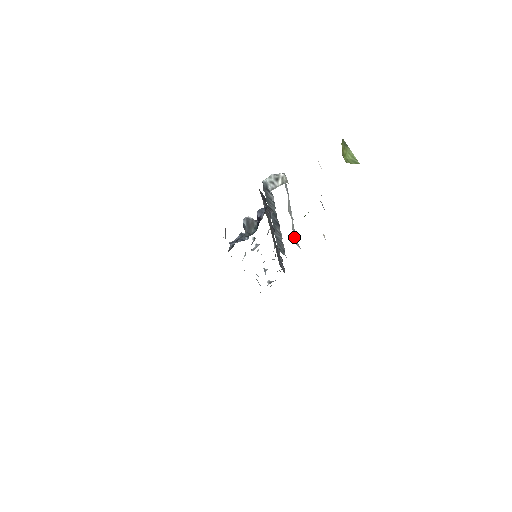
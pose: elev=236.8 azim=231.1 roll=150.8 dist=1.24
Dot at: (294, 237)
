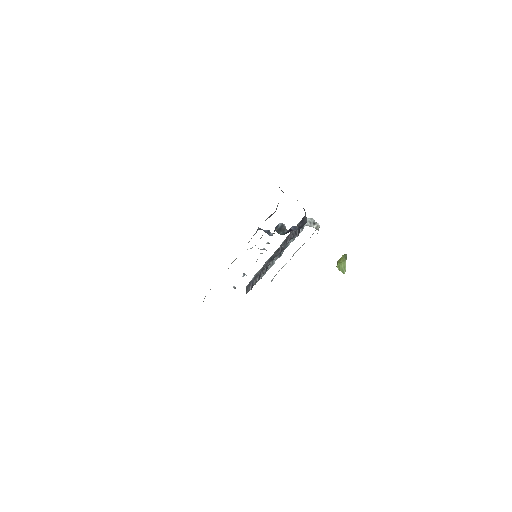
Dot at: (274, 276)
